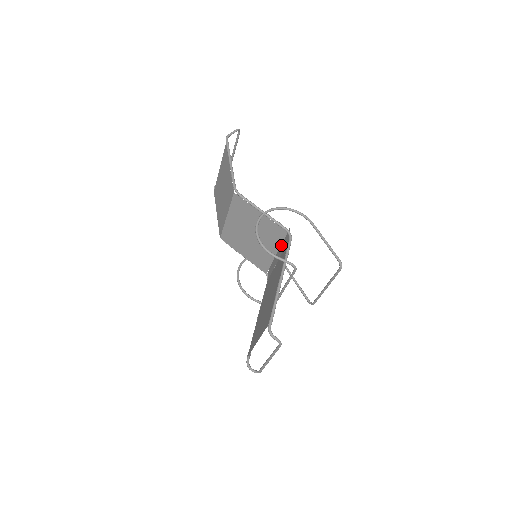
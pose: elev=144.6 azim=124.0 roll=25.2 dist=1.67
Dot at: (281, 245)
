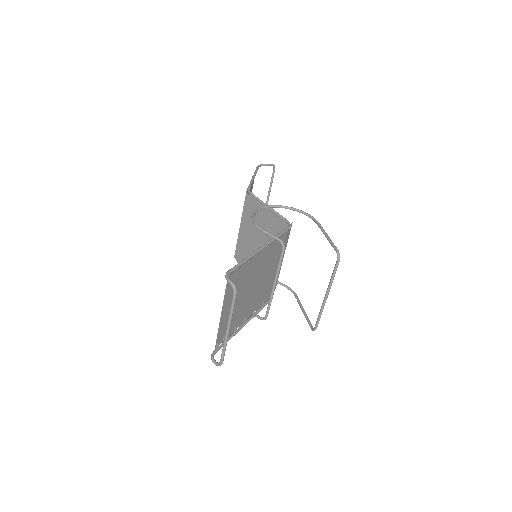
Dot at: (285, 249)
